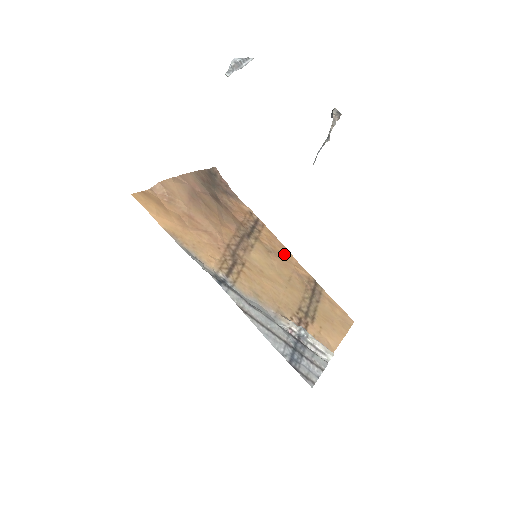
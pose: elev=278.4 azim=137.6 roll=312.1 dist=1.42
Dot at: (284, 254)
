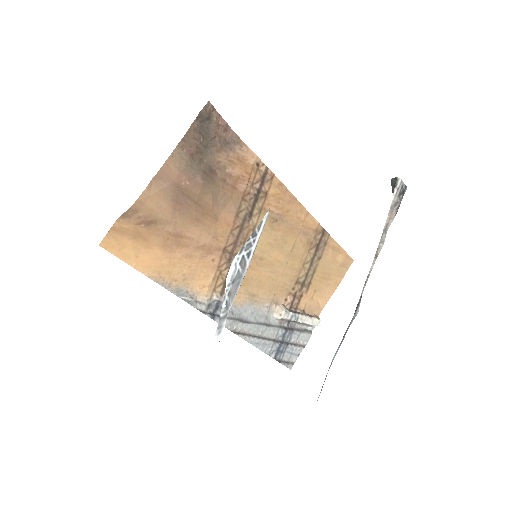
Dot at: (293, 211)
